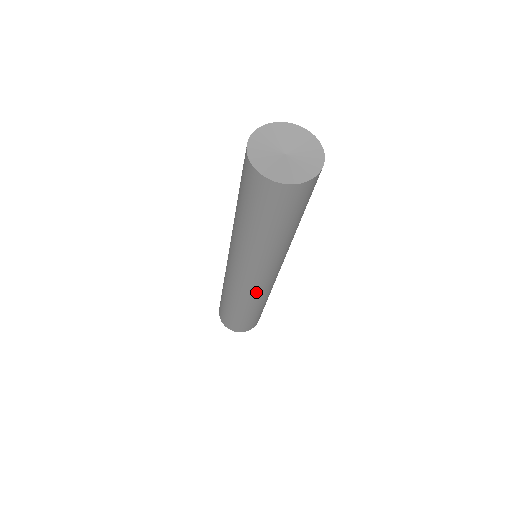
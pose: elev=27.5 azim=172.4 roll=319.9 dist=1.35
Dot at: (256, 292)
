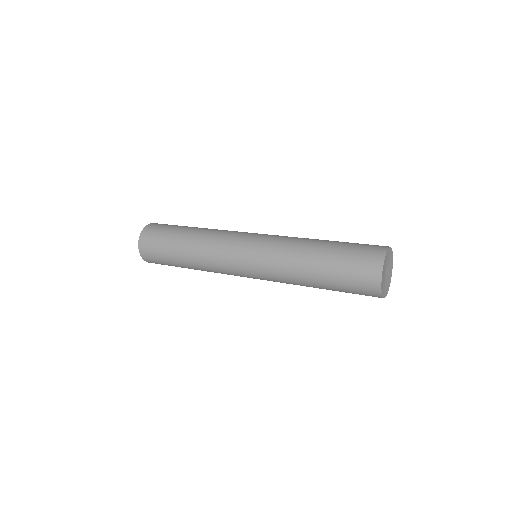
Dot at: occluded
